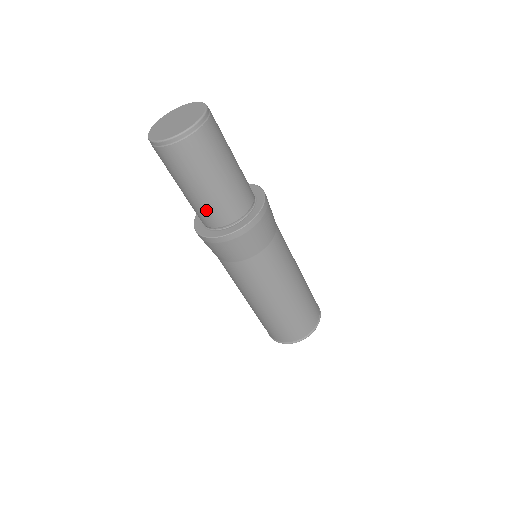
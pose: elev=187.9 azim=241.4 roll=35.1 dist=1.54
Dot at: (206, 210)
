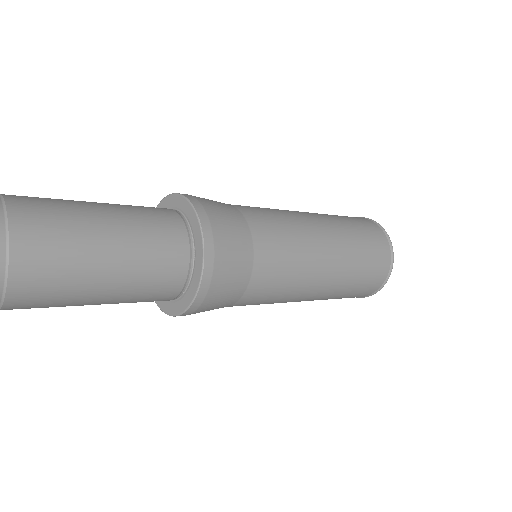
Dot at: occluded
